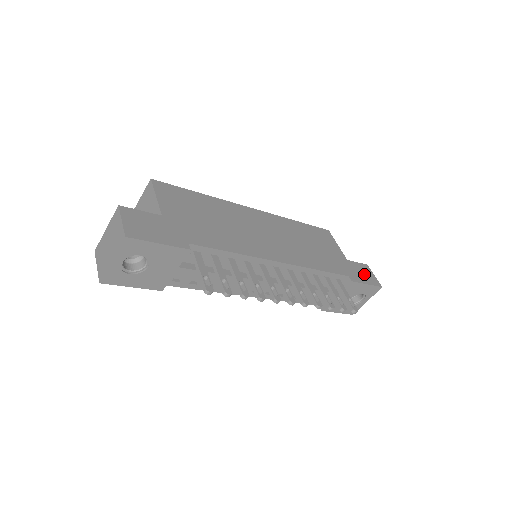
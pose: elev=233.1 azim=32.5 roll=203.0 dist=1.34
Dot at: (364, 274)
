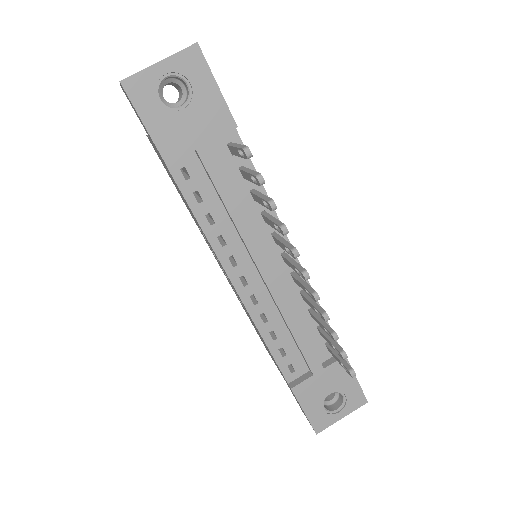
Dot at: occluded
